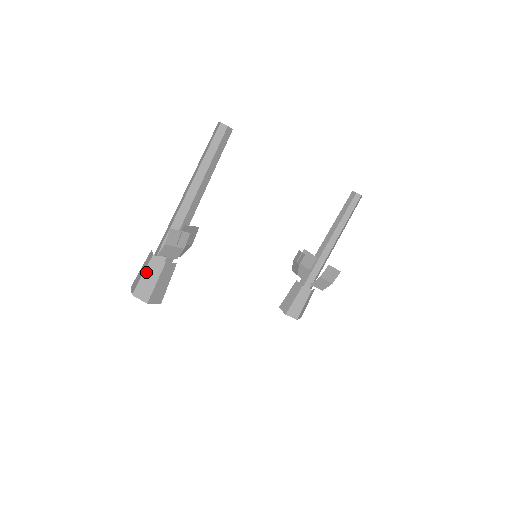
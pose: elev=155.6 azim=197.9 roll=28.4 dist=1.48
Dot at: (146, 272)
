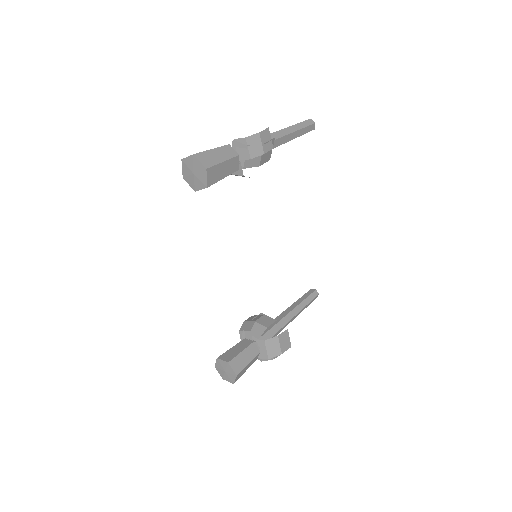
Dot at: (217, 149)
